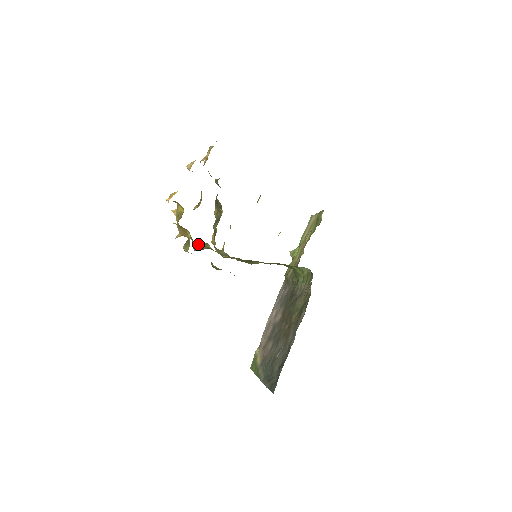
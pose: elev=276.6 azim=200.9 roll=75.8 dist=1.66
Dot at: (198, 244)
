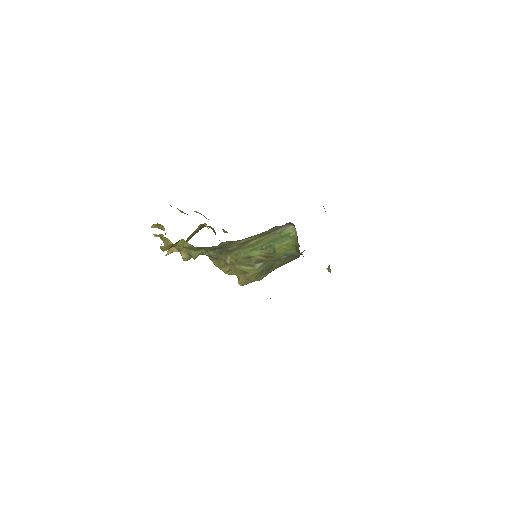
Dot at: (179, 247)
